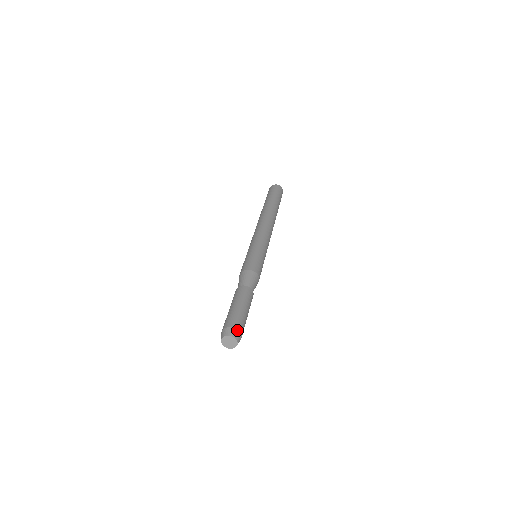
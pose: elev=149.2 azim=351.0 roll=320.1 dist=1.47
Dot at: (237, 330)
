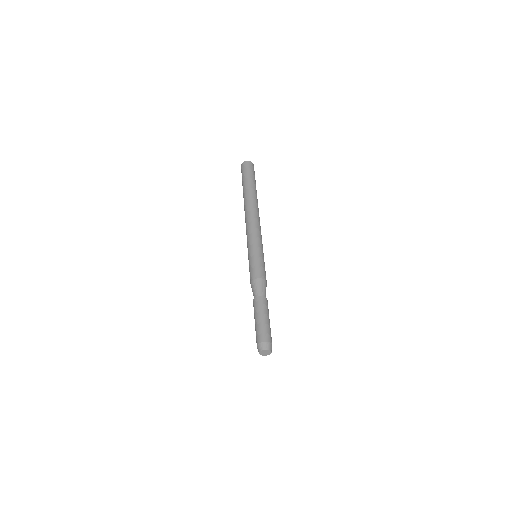
Dot at: occluded
